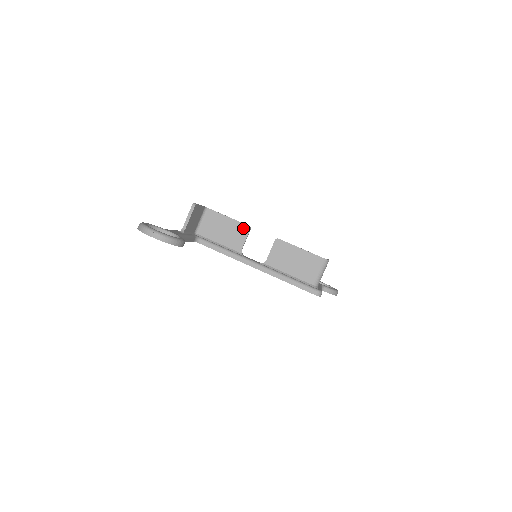
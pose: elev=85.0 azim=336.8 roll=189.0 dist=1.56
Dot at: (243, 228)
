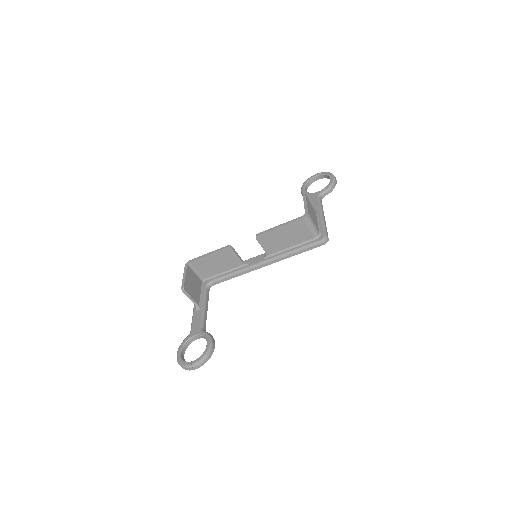
Dot at: (226, 252)
